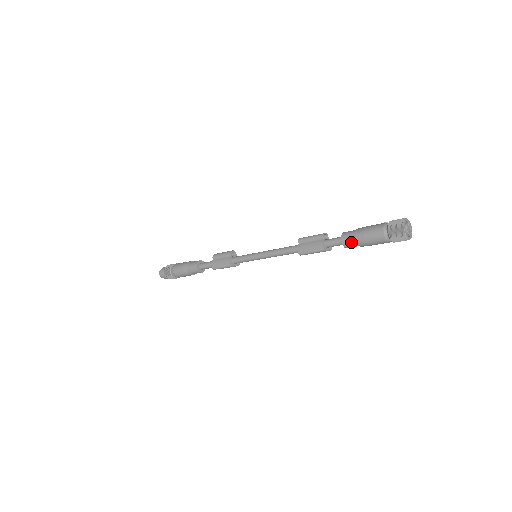
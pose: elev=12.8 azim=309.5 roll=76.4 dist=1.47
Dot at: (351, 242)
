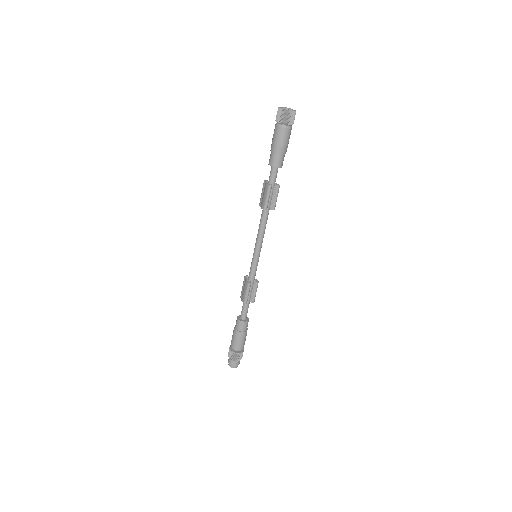
Dot at: (273, 158)
